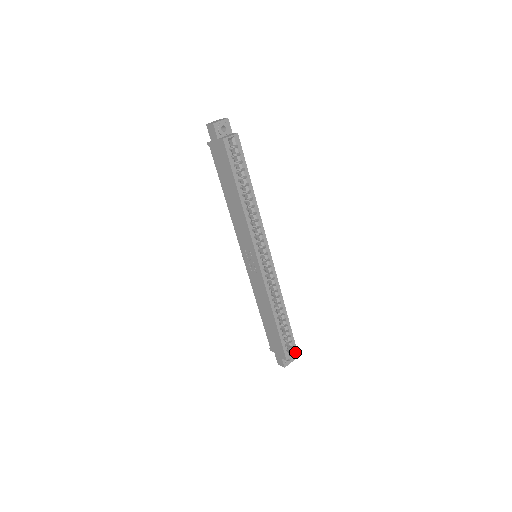
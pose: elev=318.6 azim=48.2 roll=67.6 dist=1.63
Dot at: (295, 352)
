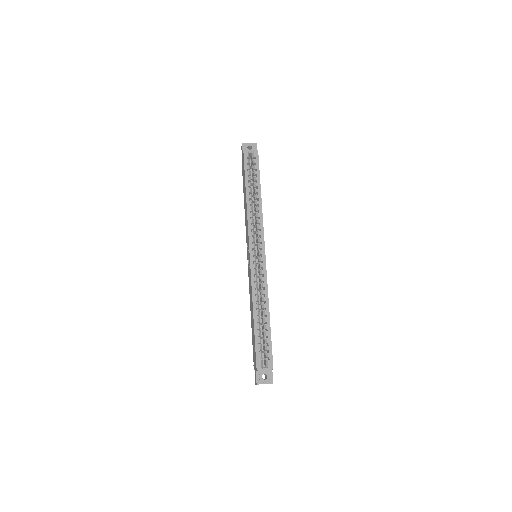
Dot at: (270, 367)
